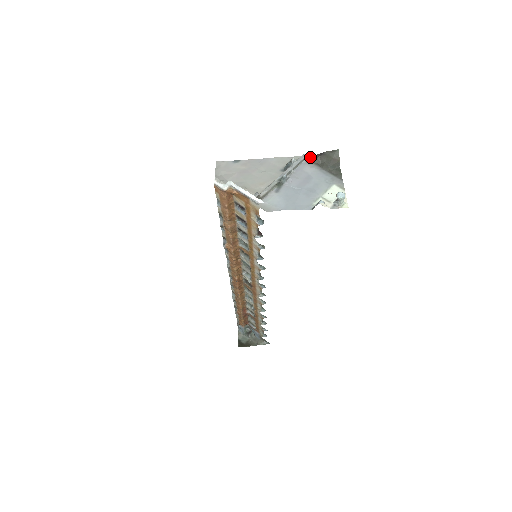
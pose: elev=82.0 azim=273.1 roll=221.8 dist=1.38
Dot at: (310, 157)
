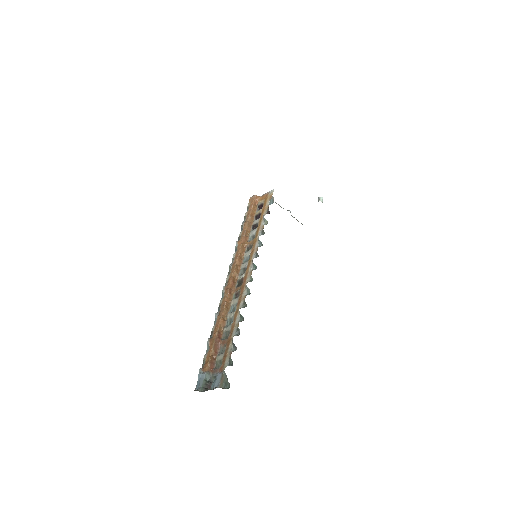
Dot at: occluded
